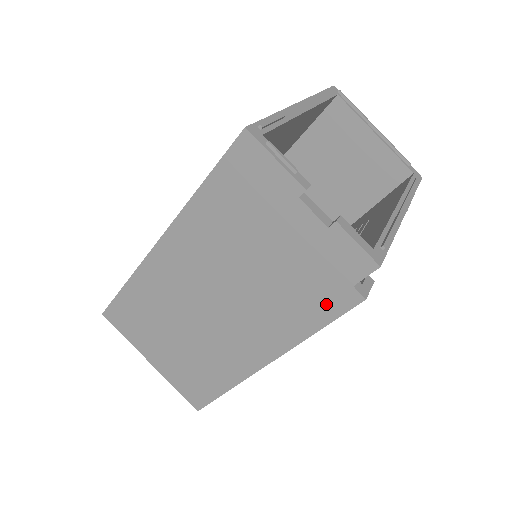
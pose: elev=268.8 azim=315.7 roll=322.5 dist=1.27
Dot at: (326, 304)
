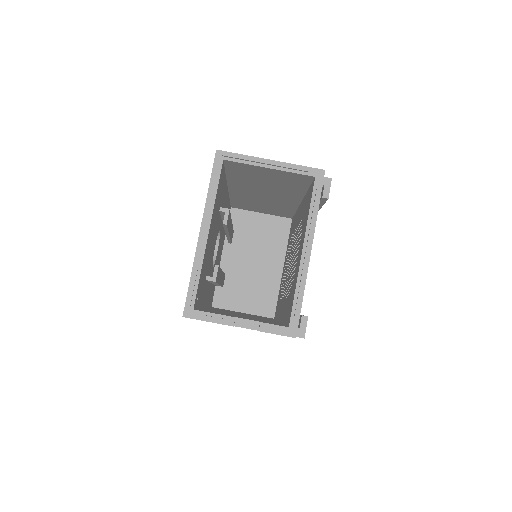
Dot at: occluded
